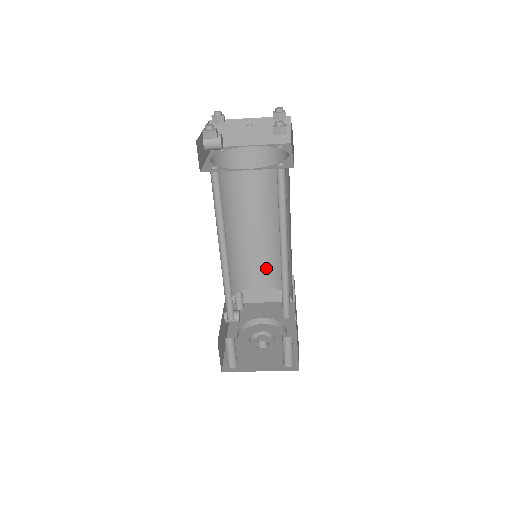
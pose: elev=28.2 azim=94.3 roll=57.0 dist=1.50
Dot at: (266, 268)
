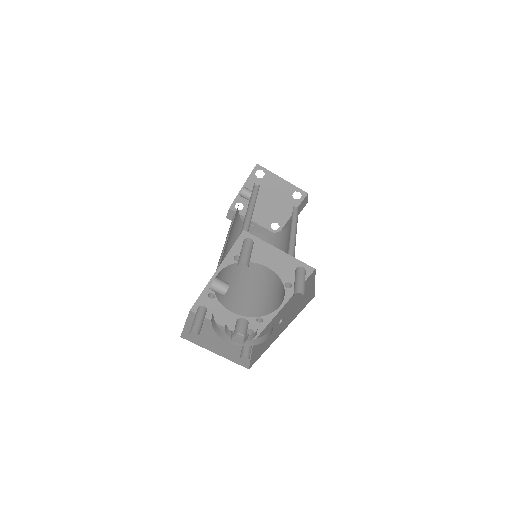
Dot at: (242, 299)
